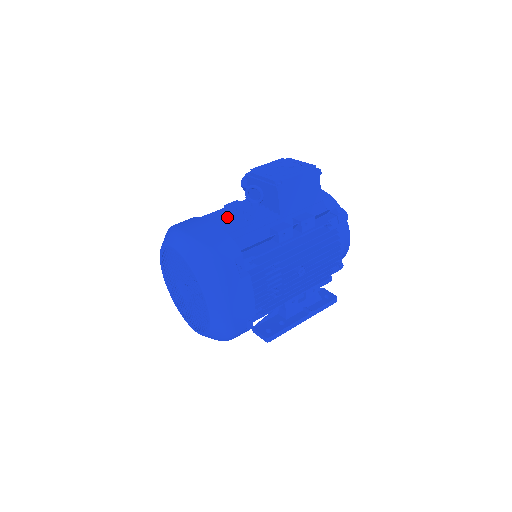
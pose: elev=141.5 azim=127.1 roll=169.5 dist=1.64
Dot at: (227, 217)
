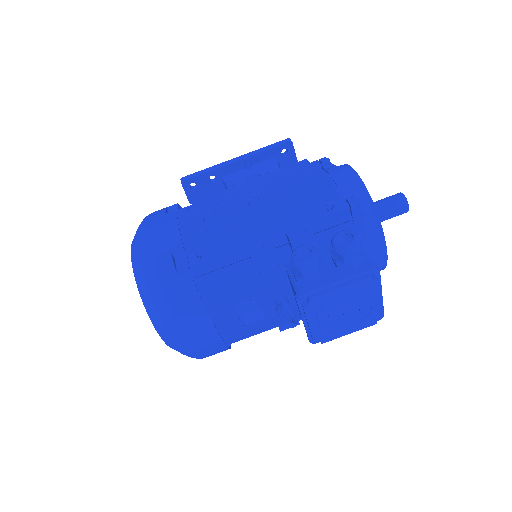
Dot at: (238, 319)
